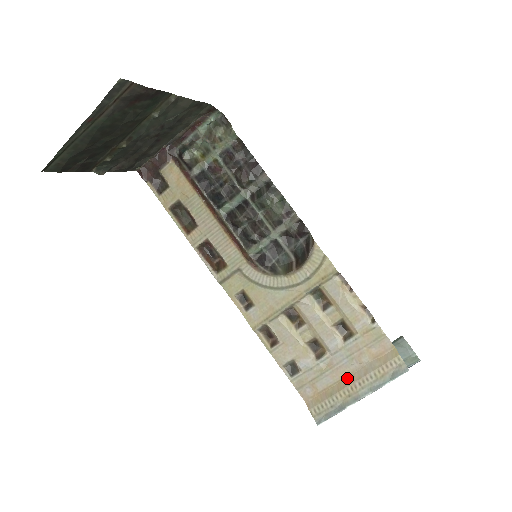
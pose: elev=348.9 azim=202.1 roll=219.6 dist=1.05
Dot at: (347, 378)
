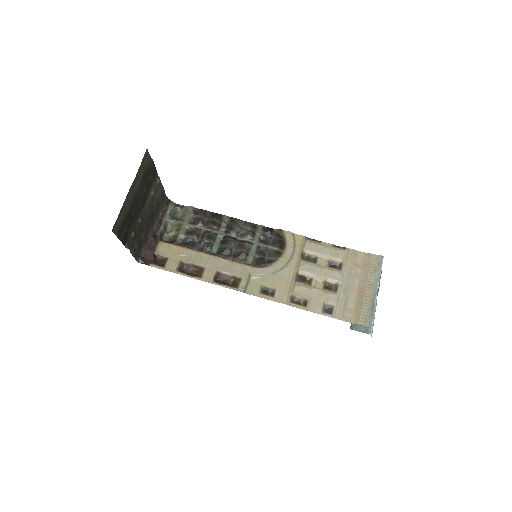
Dot at: (360, 289)
